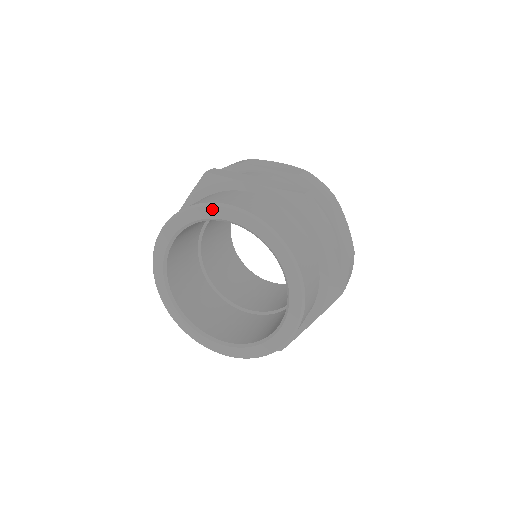
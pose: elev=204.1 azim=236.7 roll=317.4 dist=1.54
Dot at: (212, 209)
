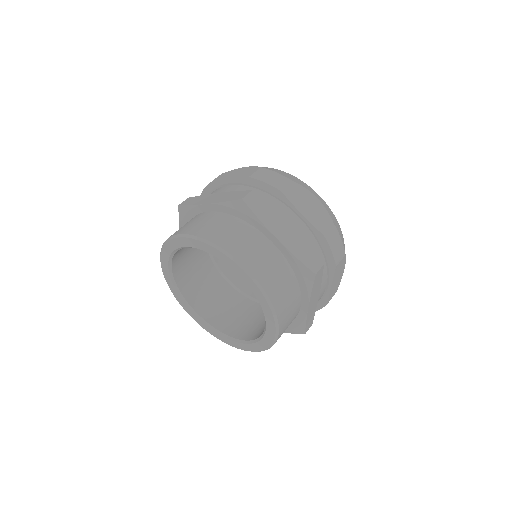
Dot at: (174, 241)
